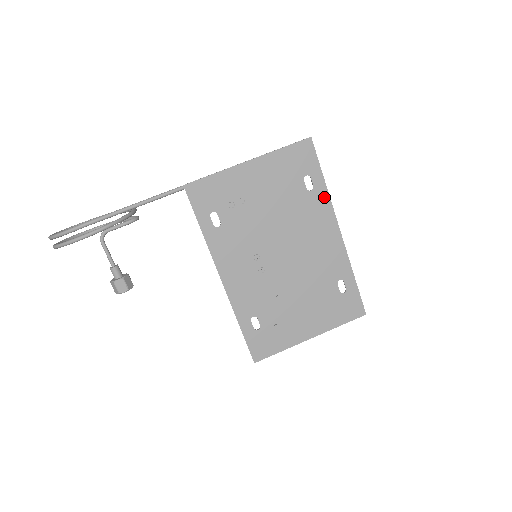
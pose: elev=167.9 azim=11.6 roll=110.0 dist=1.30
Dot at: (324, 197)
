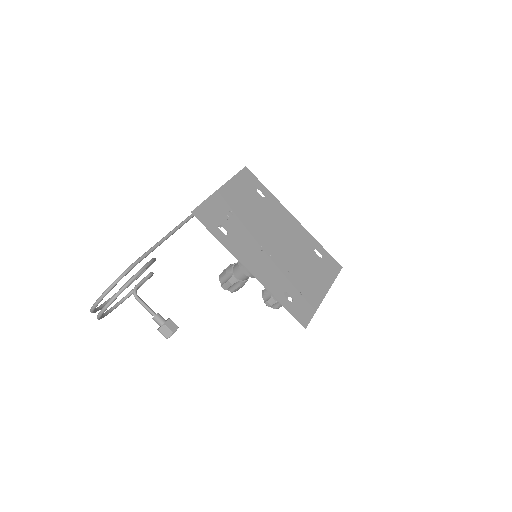
Dot at: (274, 199)
